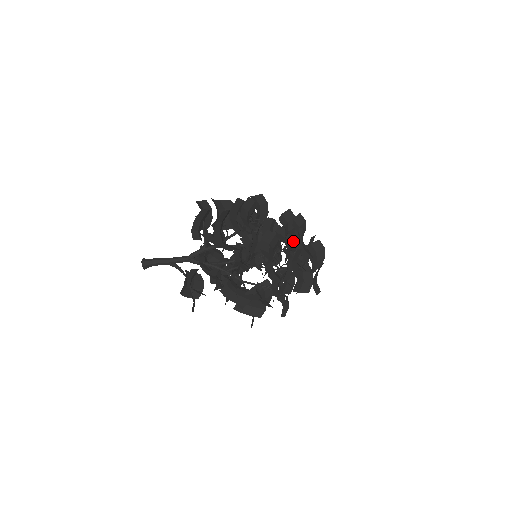
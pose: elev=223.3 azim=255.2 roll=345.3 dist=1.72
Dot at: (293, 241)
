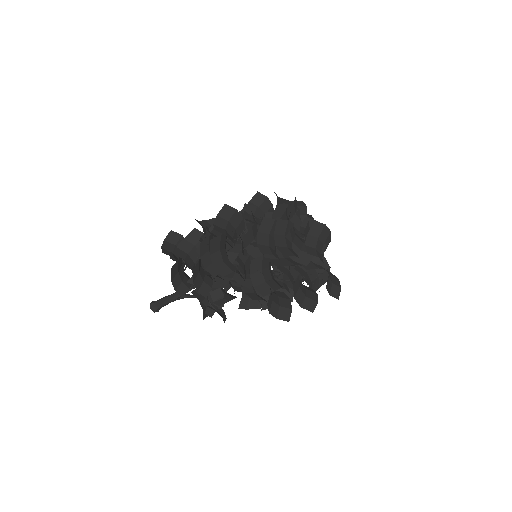
Dot at: occluded
